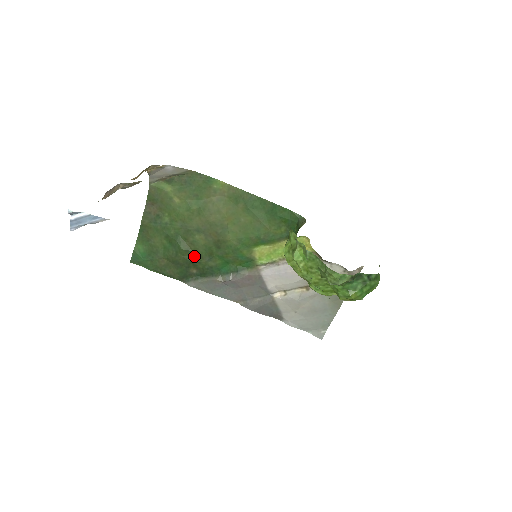
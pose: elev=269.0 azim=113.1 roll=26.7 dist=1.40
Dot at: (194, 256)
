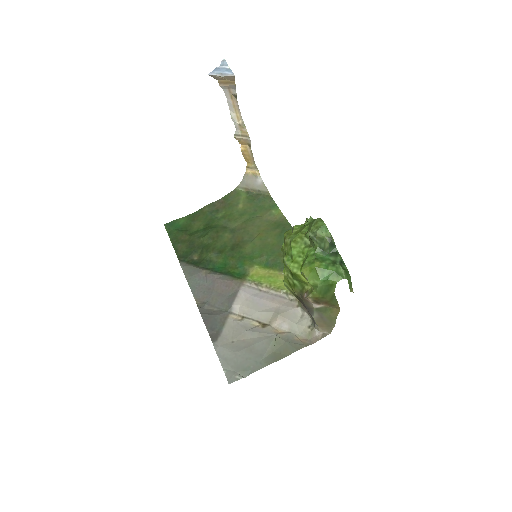
Dot at: (209, 246)
